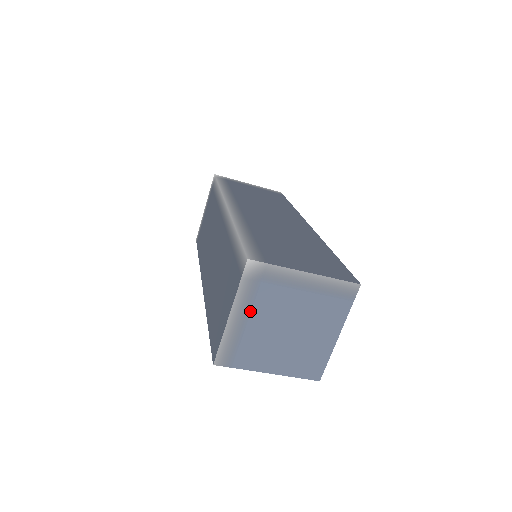
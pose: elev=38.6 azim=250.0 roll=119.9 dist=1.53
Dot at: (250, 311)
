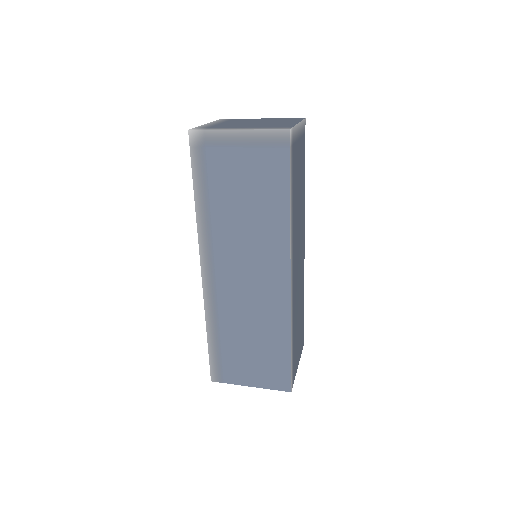
Dot at: occluded
